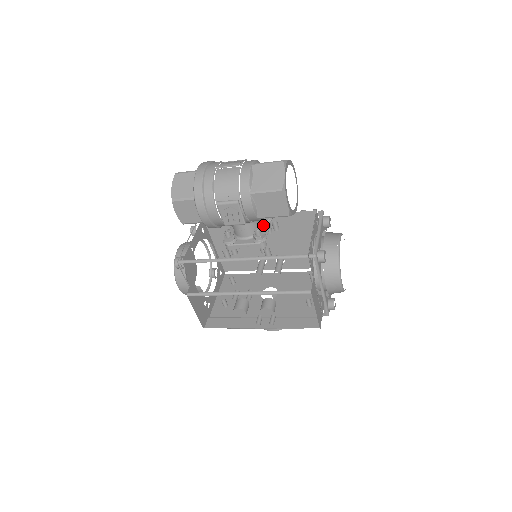
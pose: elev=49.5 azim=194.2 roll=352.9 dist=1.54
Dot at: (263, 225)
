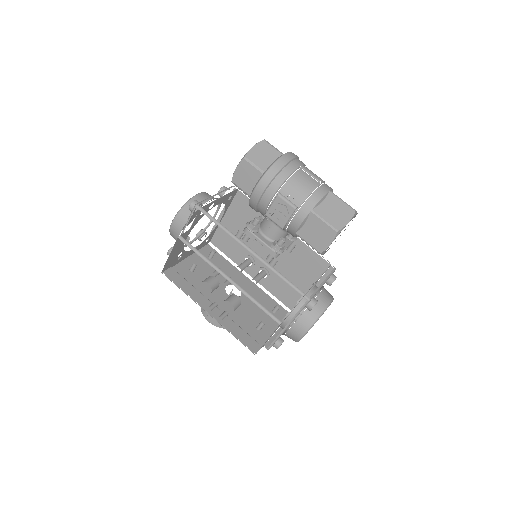
Dot at: (286, 239)
